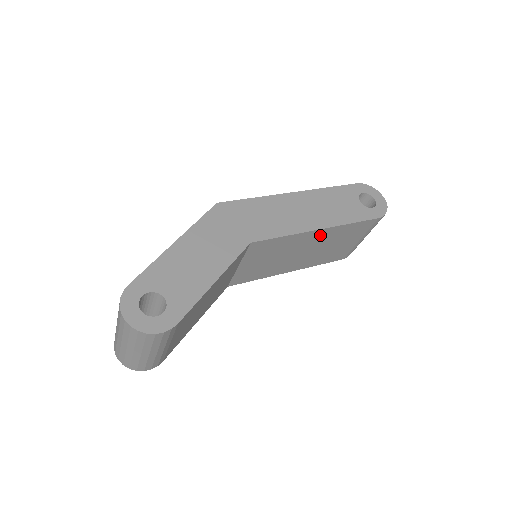
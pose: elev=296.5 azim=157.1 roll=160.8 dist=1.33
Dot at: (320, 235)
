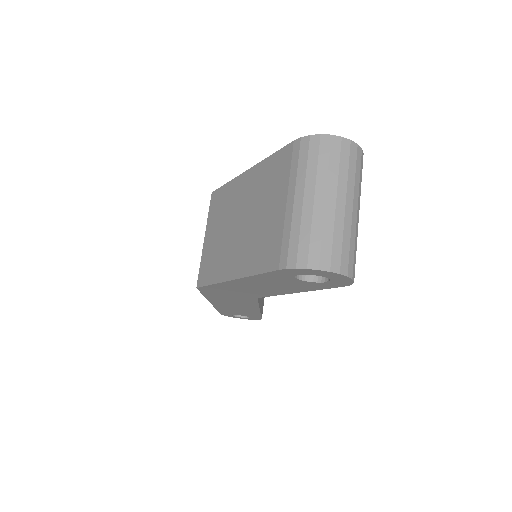
Dot at: occluded
